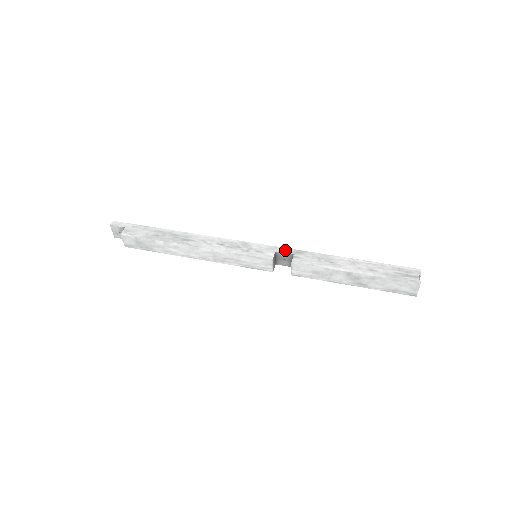
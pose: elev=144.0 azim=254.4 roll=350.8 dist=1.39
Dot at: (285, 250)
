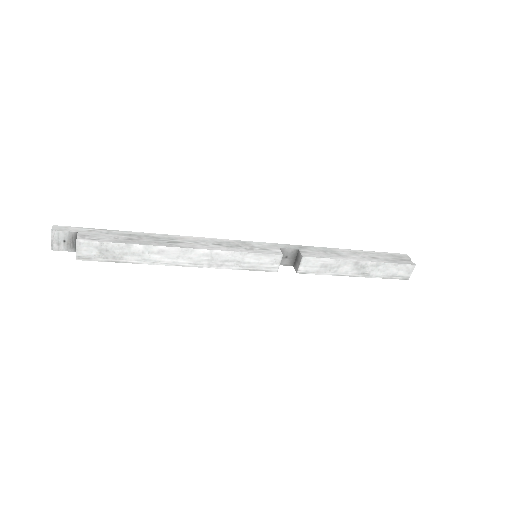
Dot at: (288, 246)
